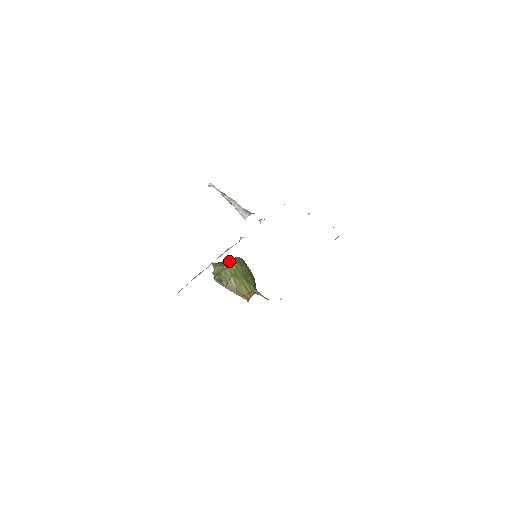
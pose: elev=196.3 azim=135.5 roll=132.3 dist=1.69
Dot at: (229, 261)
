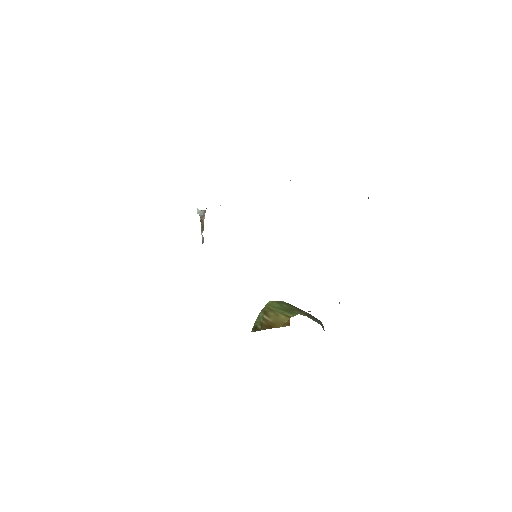
Dot at: occluded
